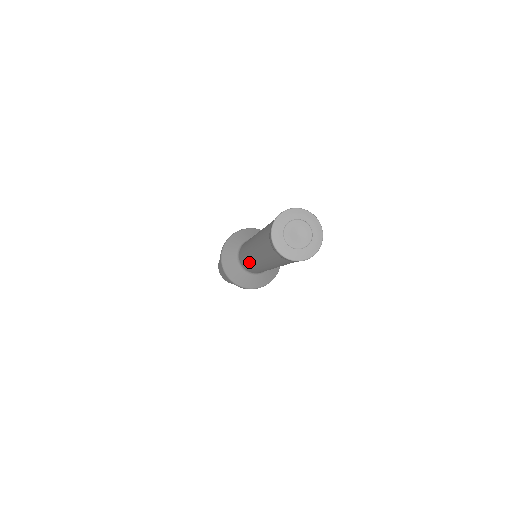
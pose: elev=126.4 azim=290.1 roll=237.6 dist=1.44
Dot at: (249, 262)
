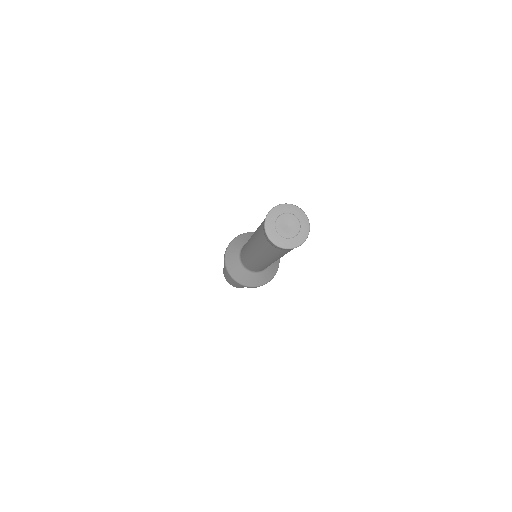
Dot at: (262, 266)
